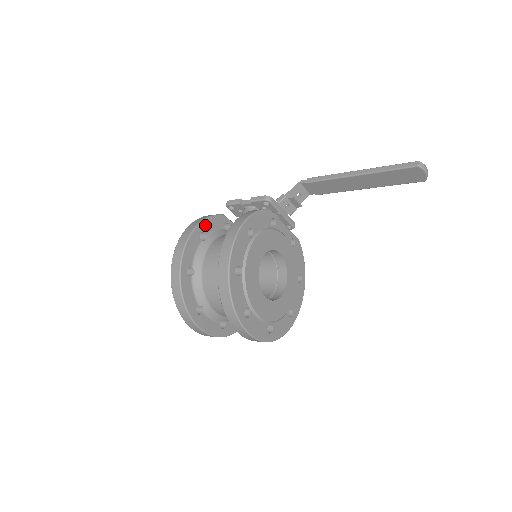
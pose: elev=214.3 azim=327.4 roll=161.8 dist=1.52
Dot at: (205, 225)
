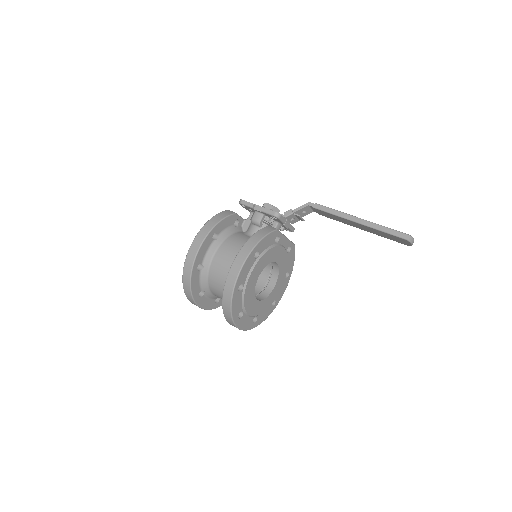
Dot at: (219, 226)
